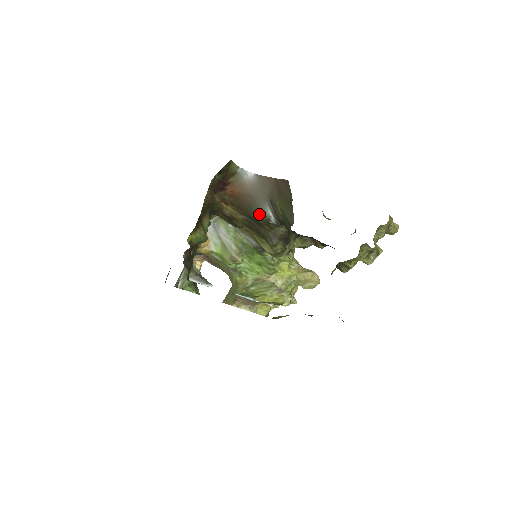
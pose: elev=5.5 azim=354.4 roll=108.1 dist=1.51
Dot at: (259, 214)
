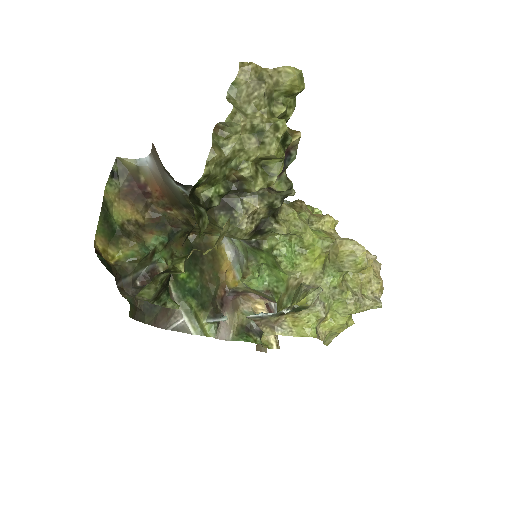
Dot at: (178, 195)
